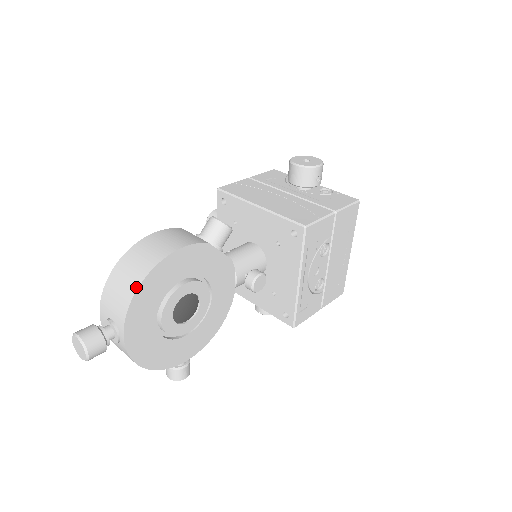
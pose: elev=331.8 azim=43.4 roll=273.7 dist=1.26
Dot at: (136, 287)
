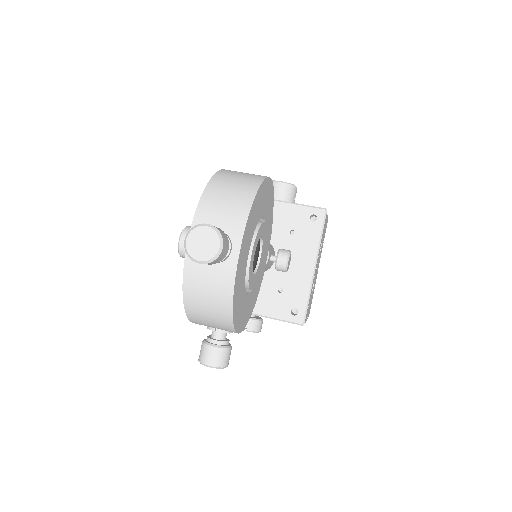
Dot at: (254, 191)
